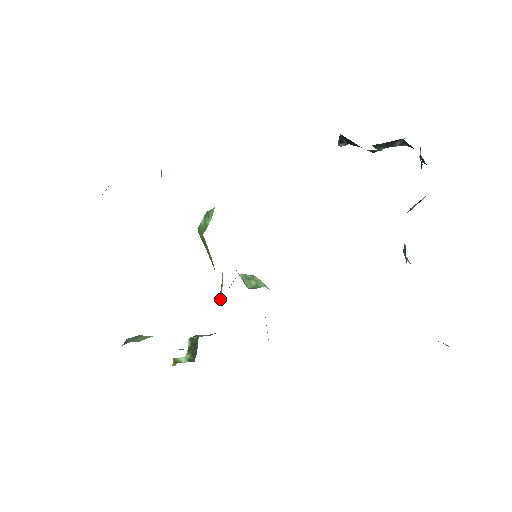
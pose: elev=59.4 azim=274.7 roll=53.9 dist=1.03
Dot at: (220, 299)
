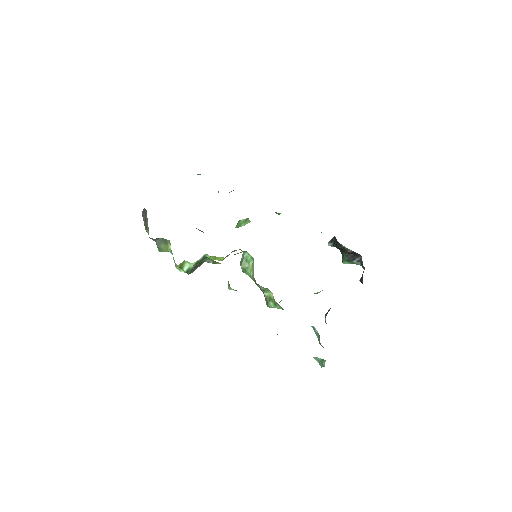
Dot at: occluded
